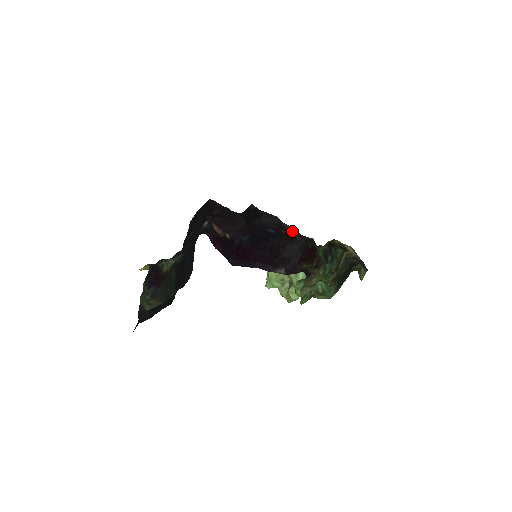
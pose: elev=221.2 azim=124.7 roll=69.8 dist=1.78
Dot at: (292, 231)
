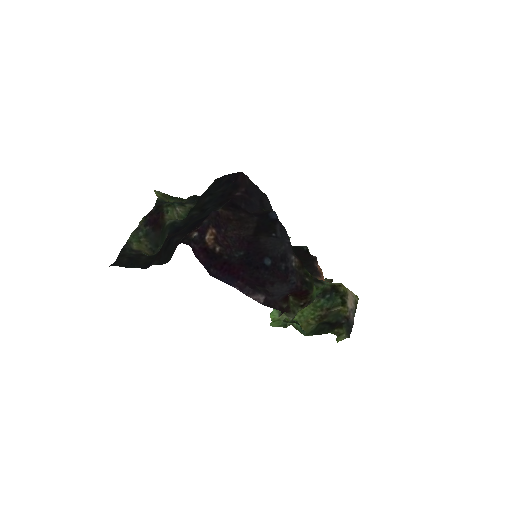
Dot at: (294, 267)
